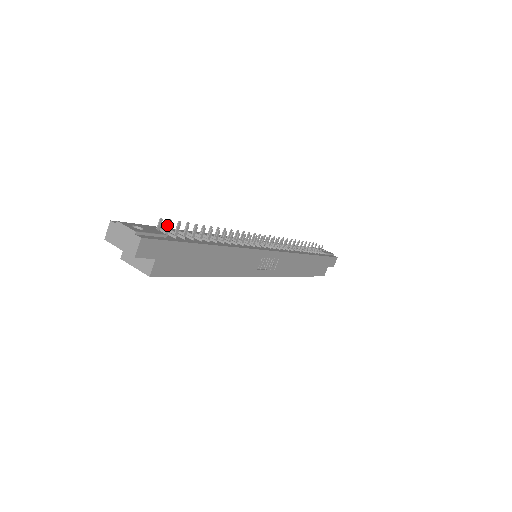
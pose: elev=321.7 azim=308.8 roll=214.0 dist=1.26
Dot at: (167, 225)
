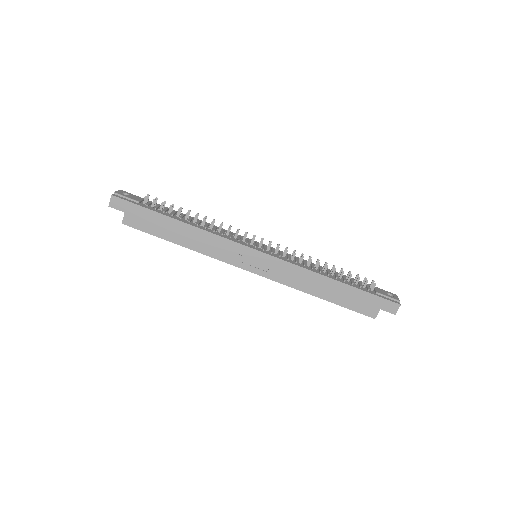
Dot at: (145, 197)
